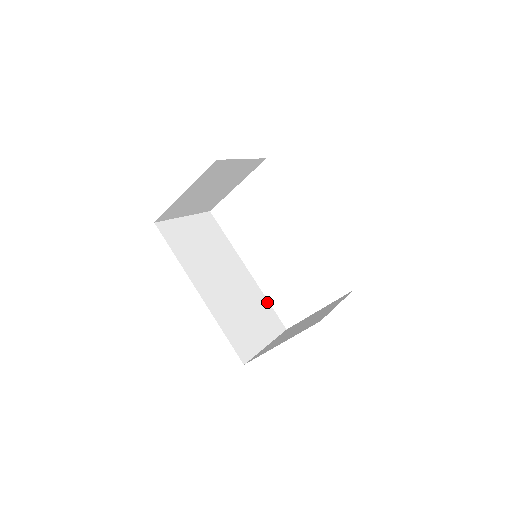
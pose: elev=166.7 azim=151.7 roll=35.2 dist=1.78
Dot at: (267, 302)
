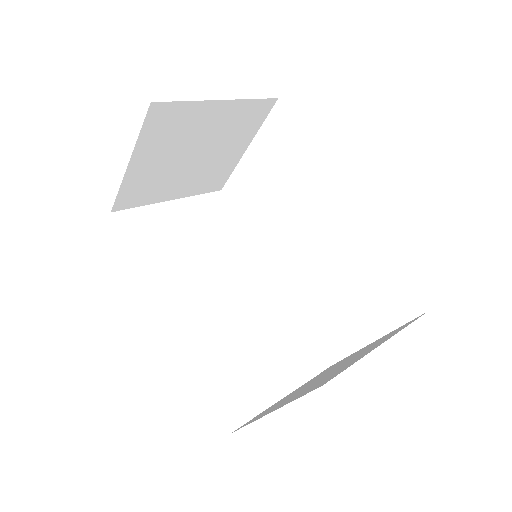
Dot at: (301, 322)
